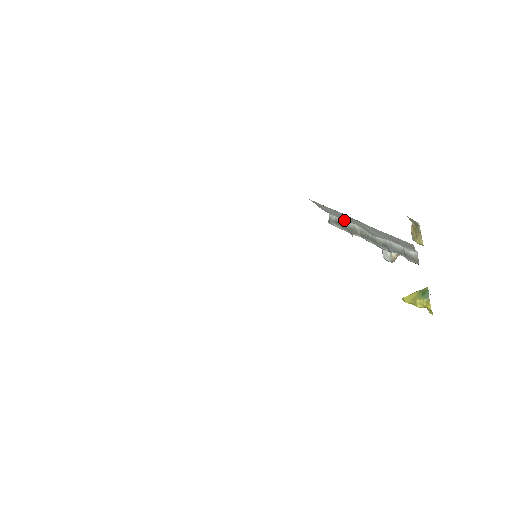
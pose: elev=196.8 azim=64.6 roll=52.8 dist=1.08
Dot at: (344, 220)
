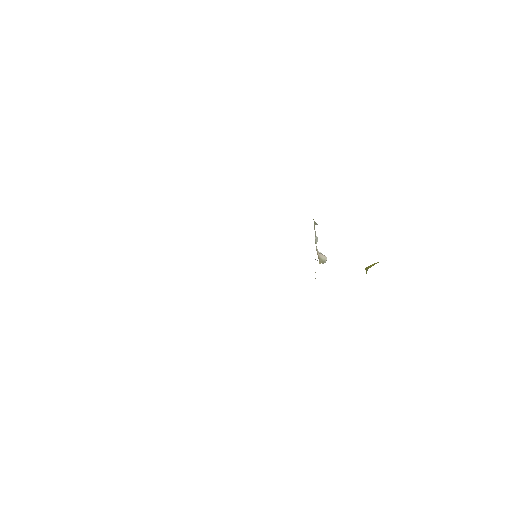
Dot at: occluded
